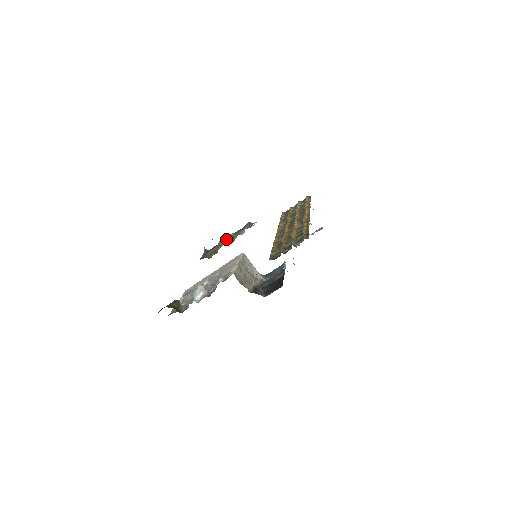
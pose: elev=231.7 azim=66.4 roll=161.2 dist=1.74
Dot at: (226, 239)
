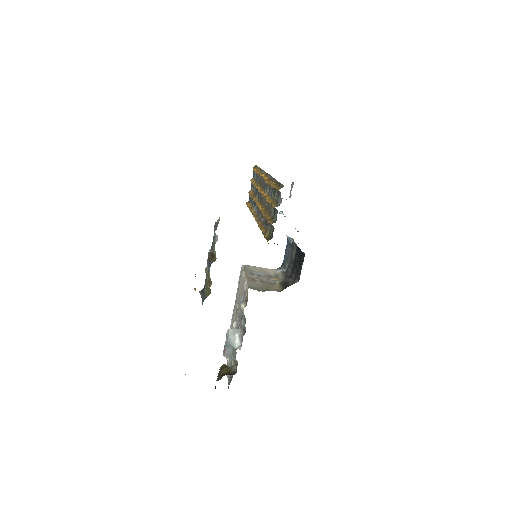
Dot at: (208, 261)
